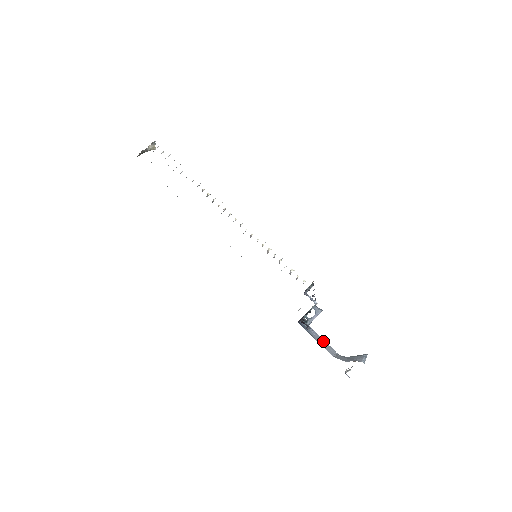
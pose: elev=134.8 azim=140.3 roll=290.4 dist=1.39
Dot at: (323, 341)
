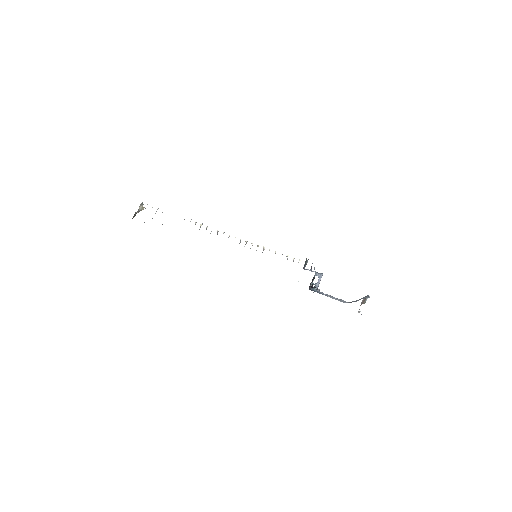
Dot at: (333, 297)
